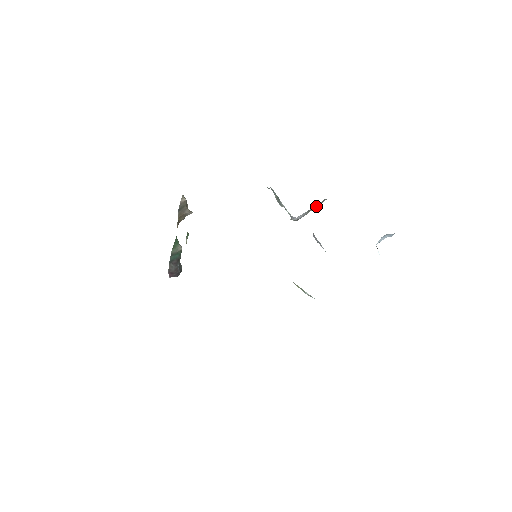
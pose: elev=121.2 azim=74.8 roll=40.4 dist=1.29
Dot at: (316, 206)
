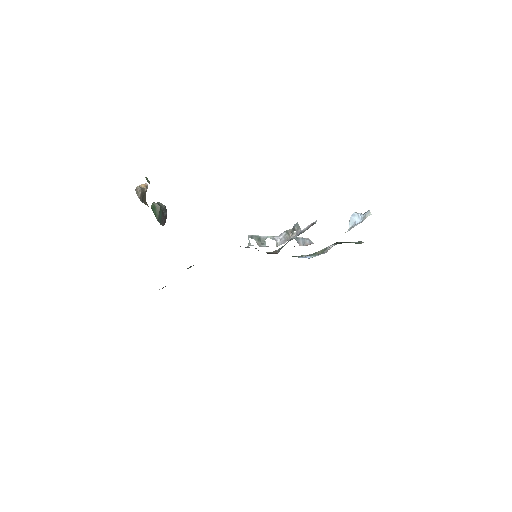
Dot at: (292, 229)
